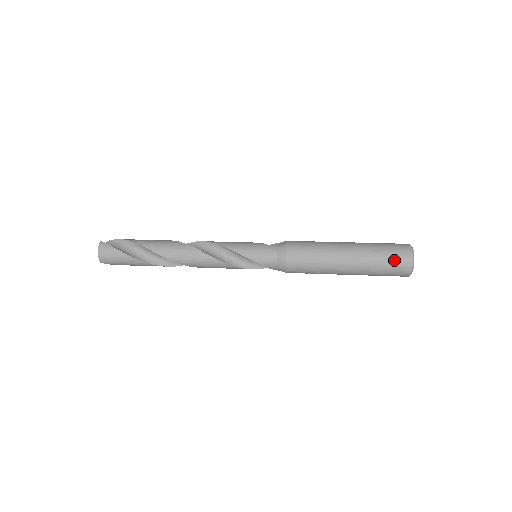
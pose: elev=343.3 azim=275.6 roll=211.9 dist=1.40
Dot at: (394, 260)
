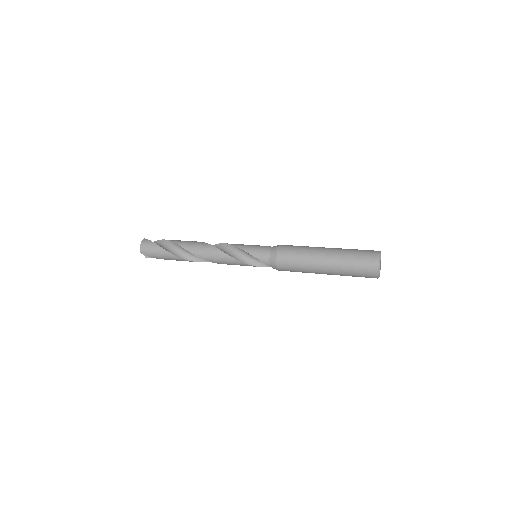
Dot at: (363, 258)
